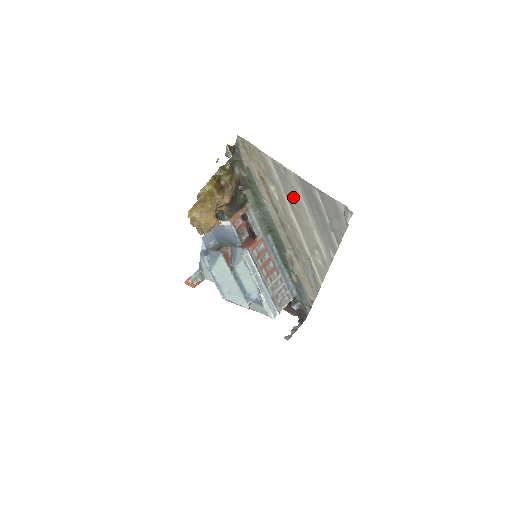
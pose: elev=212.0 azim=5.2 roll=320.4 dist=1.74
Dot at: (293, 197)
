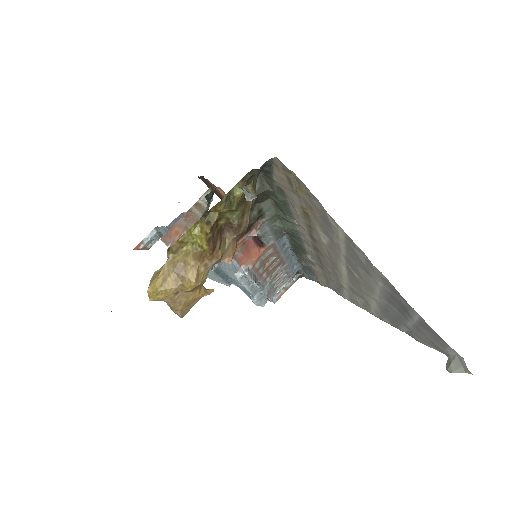
Dot at: (360, 273)
